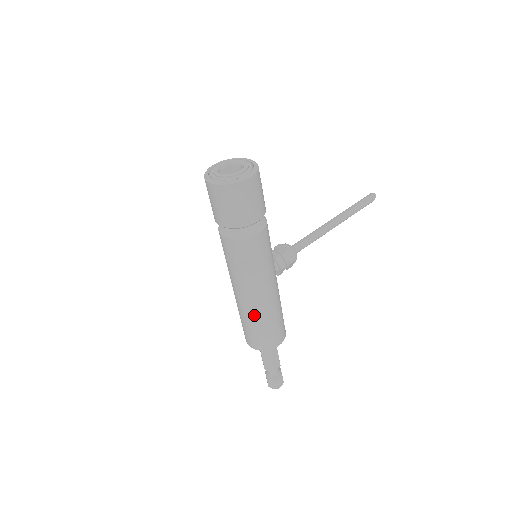
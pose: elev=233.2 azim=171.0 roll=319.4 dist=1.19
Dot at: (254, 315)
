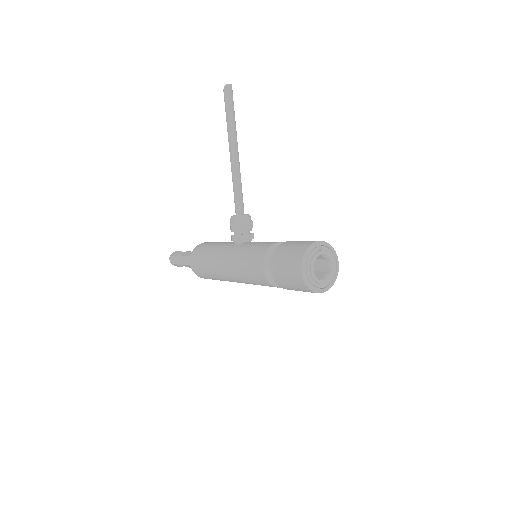
Dot at: occluded
